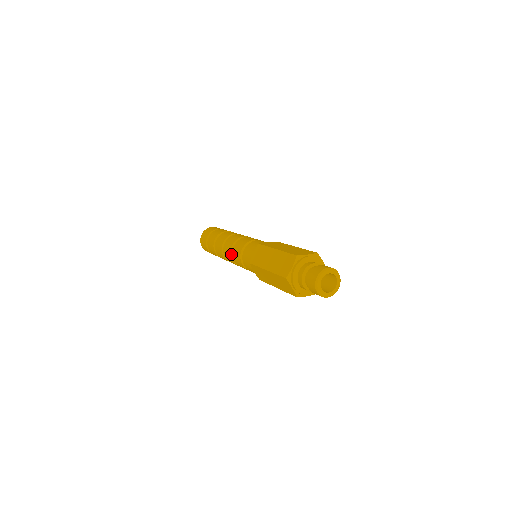
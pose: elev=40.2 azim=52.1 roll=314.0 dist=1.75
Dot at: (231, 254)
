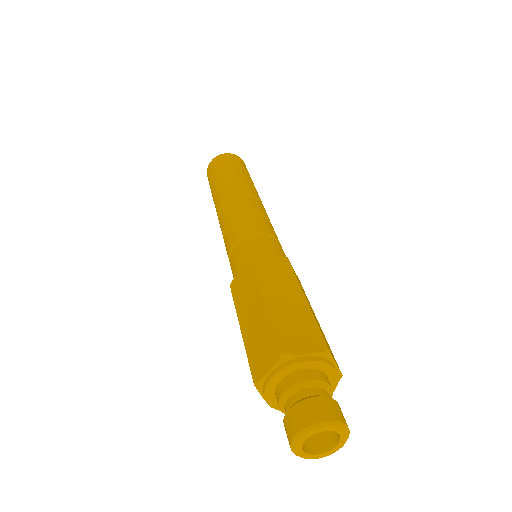
Dot at: occluded
